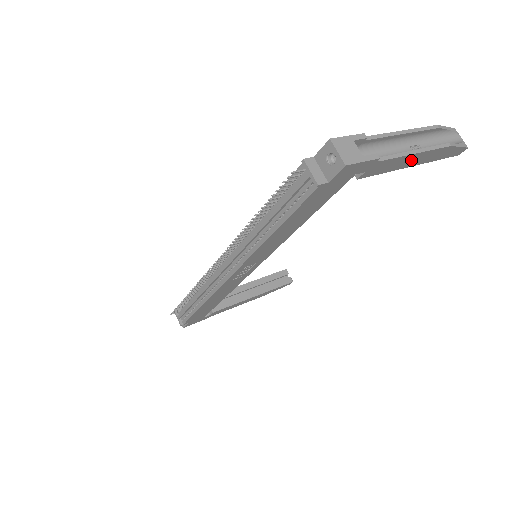
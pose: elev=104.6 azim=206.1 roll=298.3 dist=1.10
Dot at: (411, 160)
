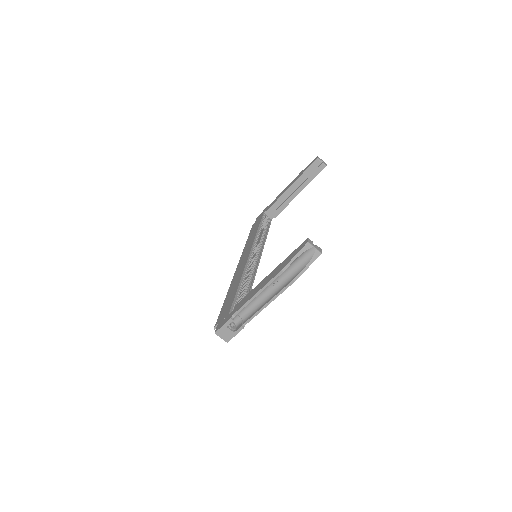
Dot at: occluded
